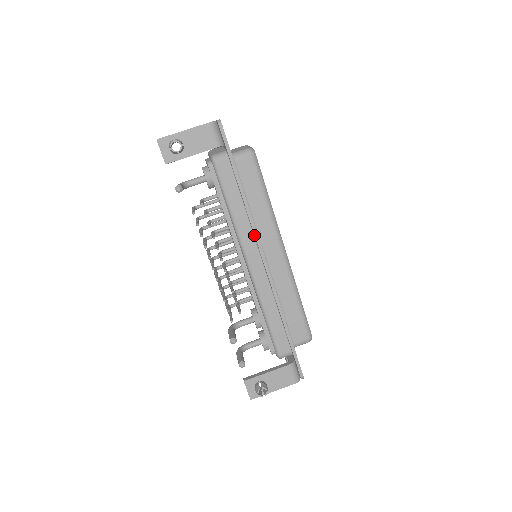
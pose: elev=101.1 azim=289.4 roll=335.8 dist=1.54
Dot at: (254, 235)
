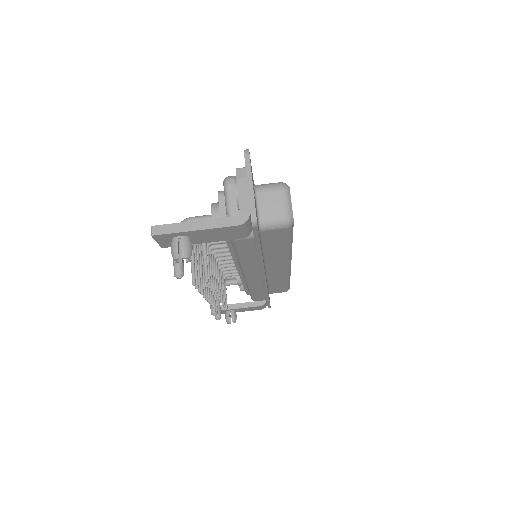
Dot at: (261, 272)
